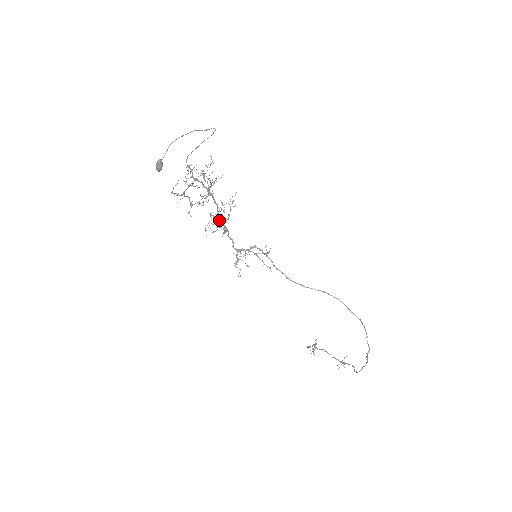
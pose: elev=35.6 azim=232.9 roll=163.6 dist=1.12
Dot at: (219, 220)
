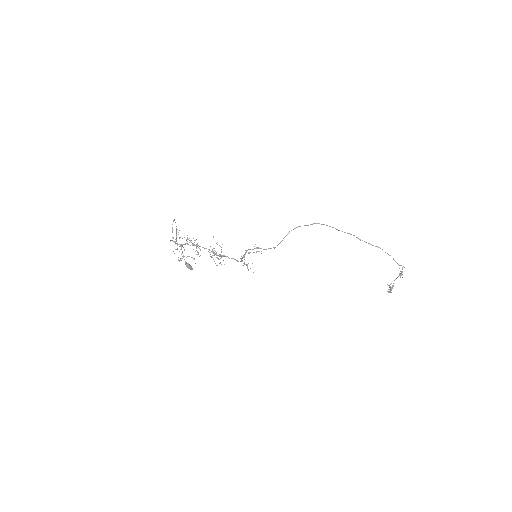
Dot at: (210, 252)
